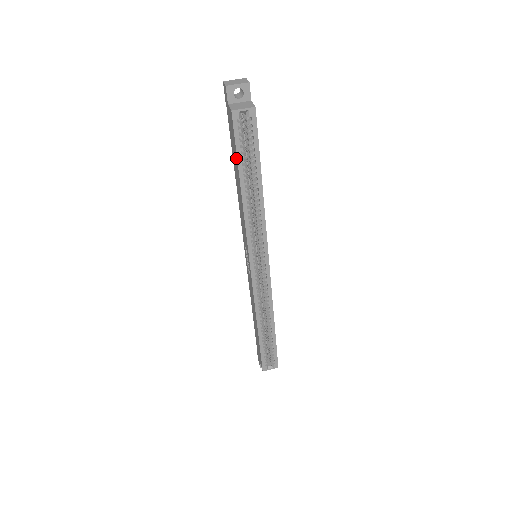
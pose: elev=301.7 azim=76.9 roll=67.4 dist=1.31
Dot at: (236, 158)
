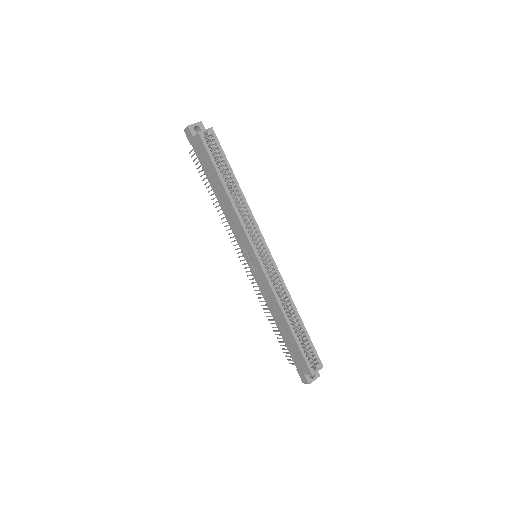
Dot at: (212, 167)
